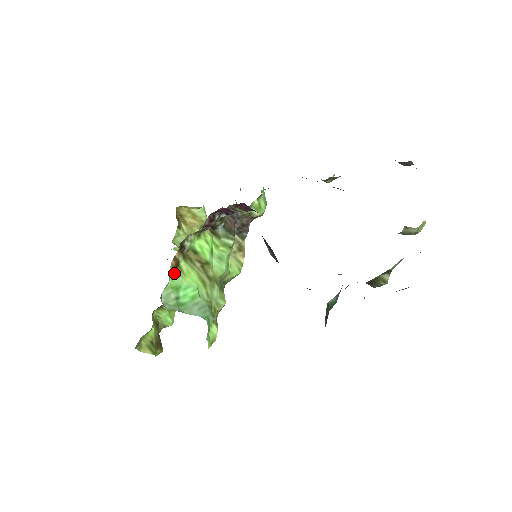
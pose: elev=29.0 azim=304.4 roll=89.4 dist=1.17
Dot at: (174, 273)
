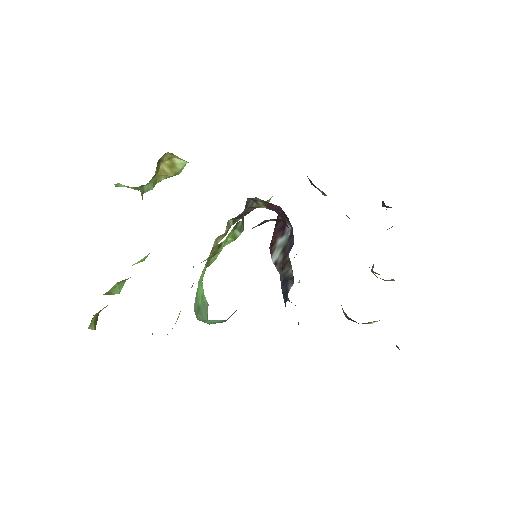
Dot at: occluded
